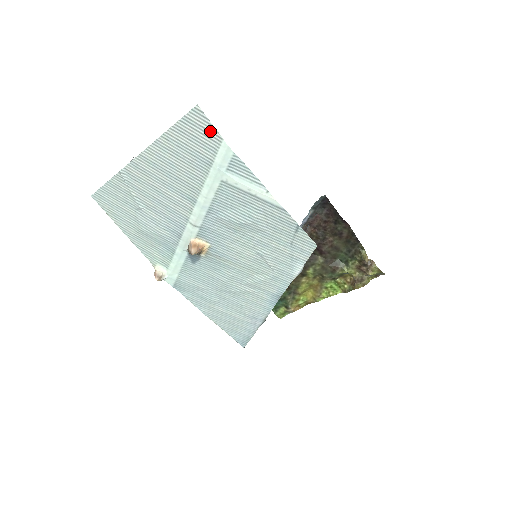
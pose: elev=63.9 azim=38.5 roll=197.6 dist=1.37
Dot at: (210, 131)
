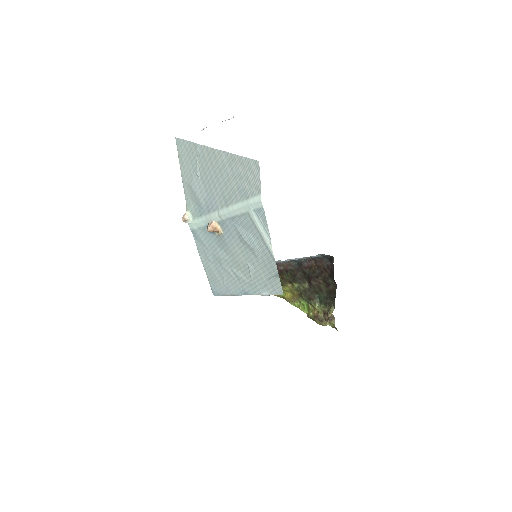
Dot at: (257, 182)
